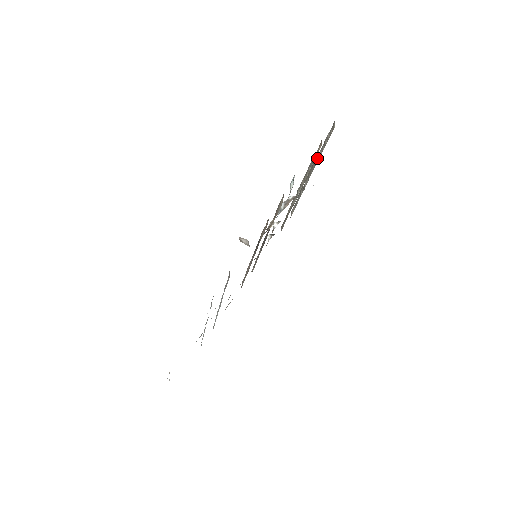
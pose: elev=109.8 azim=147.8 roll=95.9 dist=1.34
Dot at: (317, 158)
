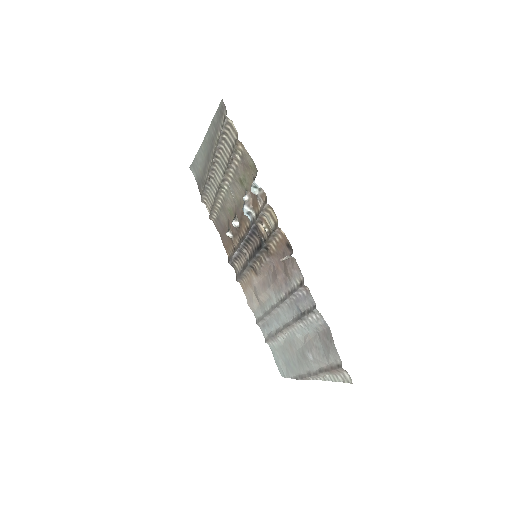
Dot at: (217, 151)
